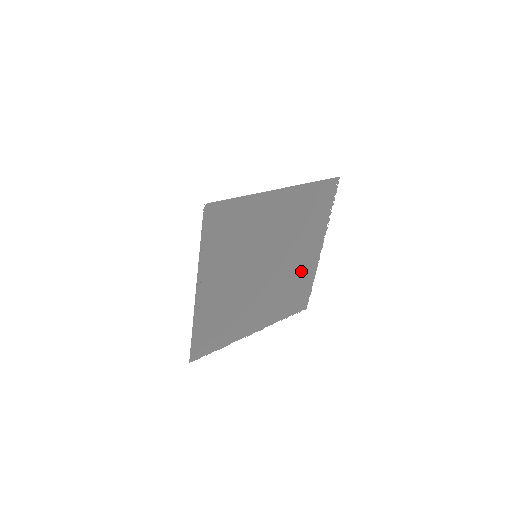
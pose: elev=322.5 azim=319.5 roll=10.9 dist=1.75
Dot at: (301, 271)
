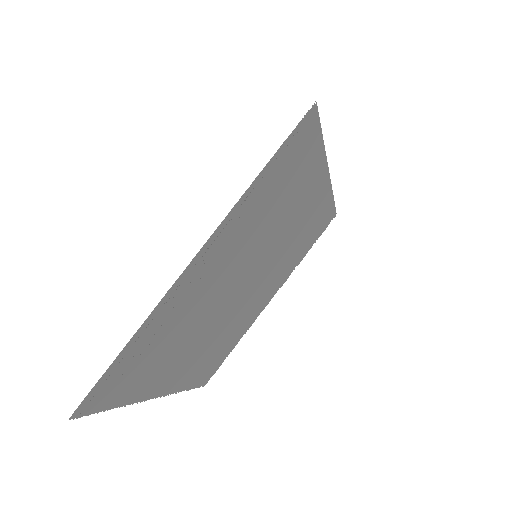
Dot at: (244, 320)
